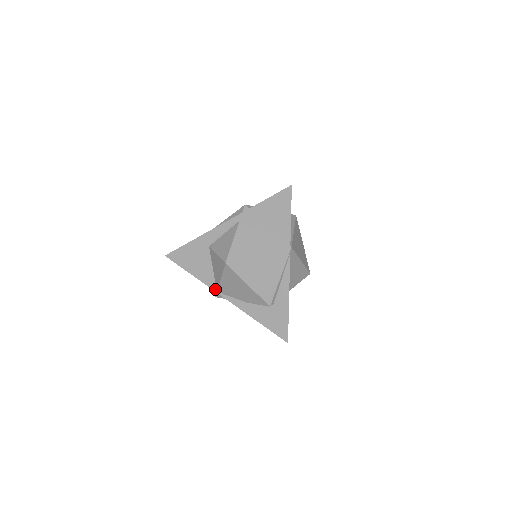
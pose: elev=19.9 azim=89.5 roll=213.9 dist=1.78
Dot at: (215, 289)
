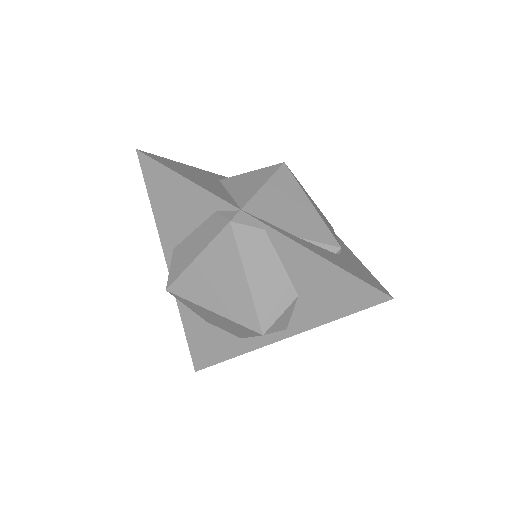
Dot at: (237, 206)
